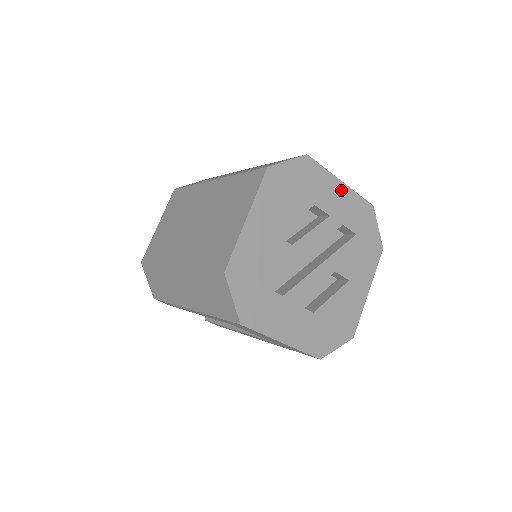
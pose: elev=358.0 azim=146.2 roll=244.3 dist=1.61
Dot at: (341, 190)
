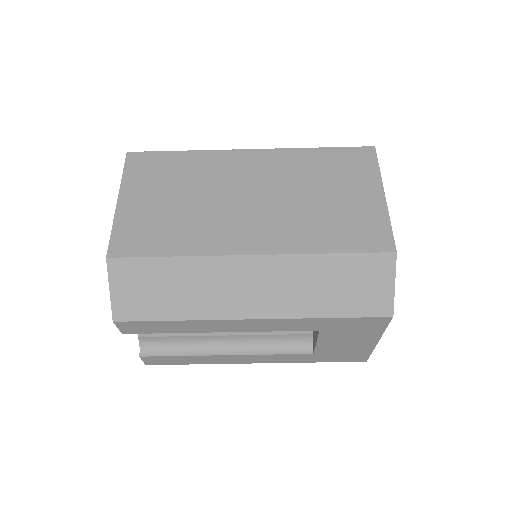
Dot at: occluded
